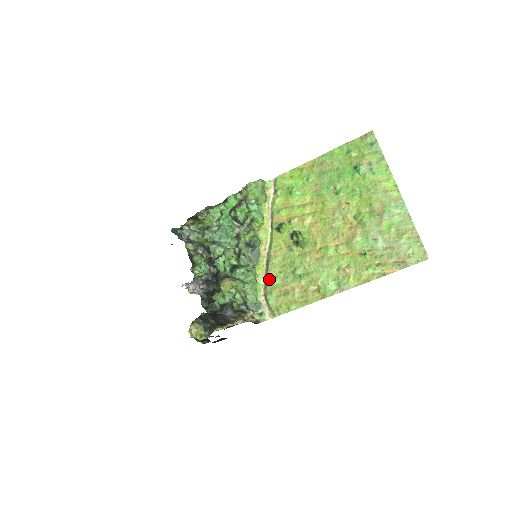
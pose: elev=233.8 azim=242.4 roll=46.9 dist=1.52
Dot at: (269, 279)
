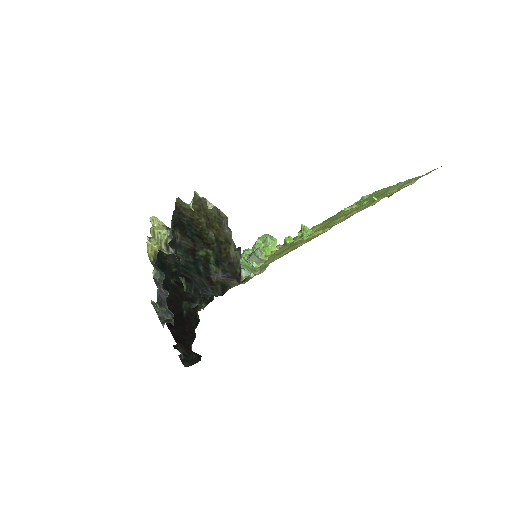
Dot at: (267, 260)
